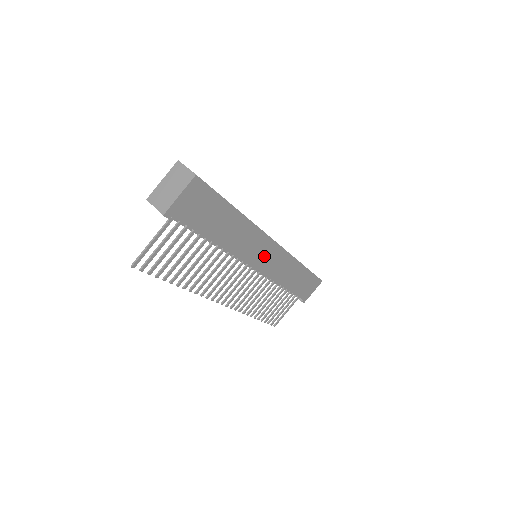
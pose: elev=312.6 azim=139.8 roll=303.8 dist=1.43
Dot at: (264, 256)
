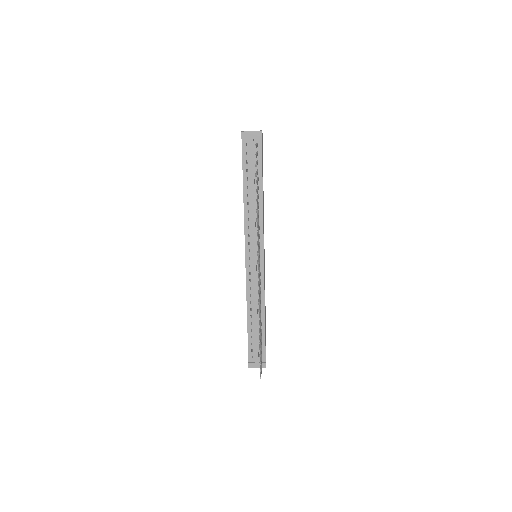
Dot at: occluded
